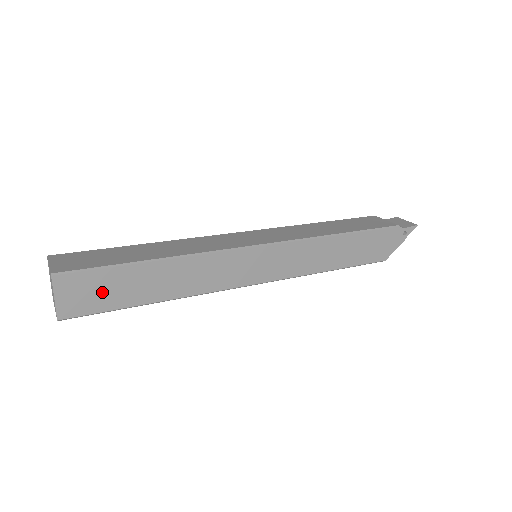
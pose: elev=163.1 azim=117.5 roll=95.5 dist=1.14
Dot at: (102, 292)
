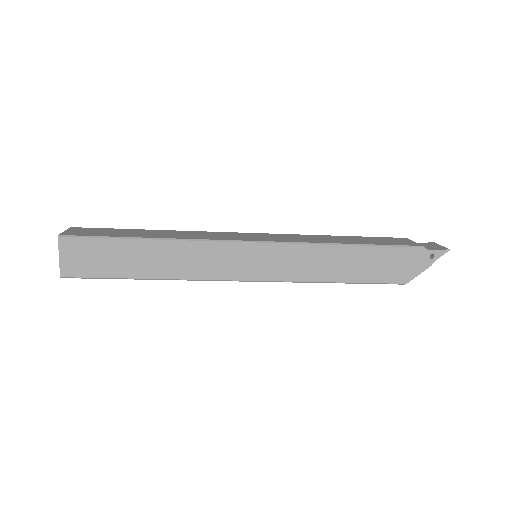
Dot at: (99, 259)
